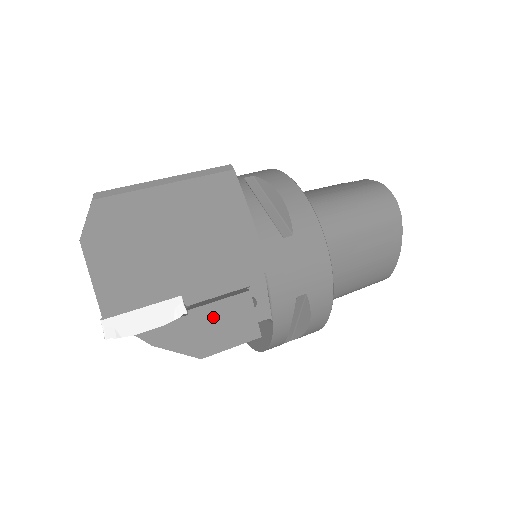
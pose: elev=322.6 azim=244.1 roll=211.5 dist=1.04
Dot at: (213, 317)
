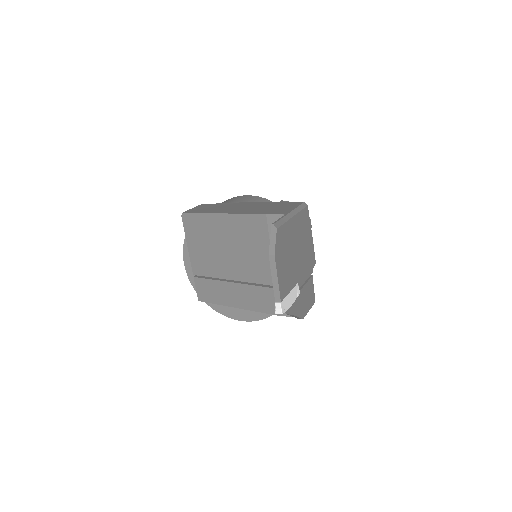
Dot at: (305, 293)
